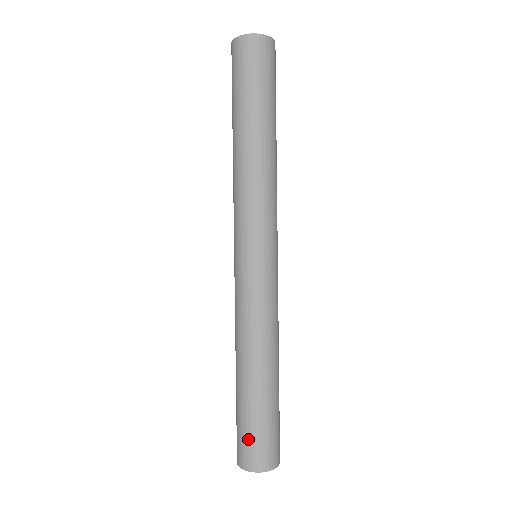
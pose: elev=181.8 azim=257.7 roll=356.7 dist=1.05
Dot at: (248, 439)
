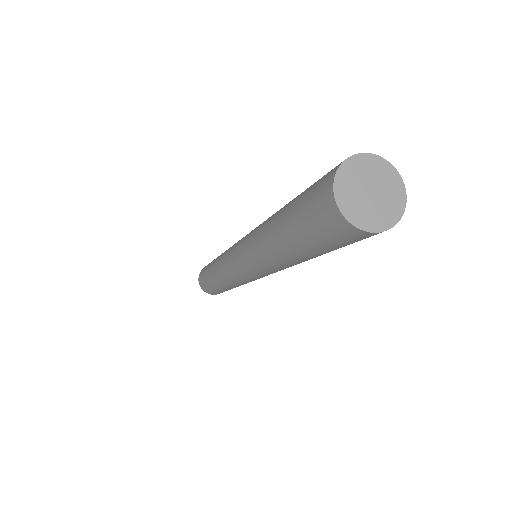
Dot at: occluded
